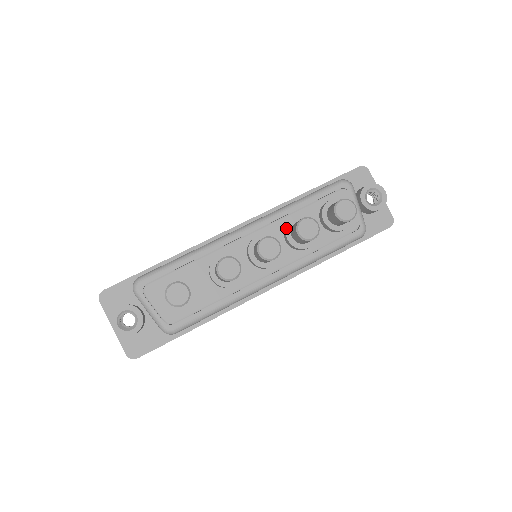
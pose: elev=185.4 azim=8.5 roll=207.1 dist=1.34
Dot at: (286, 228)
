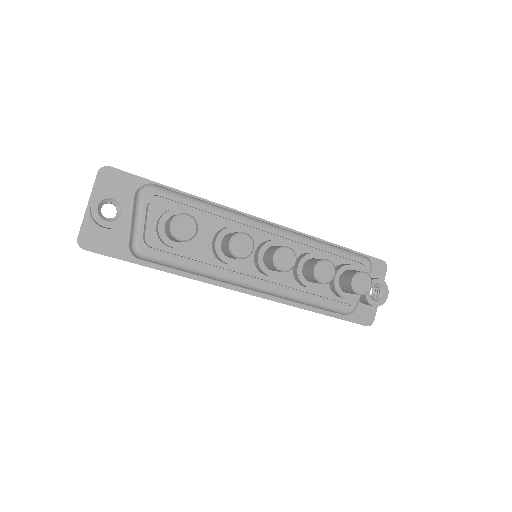
Dot at: (305, 256)
